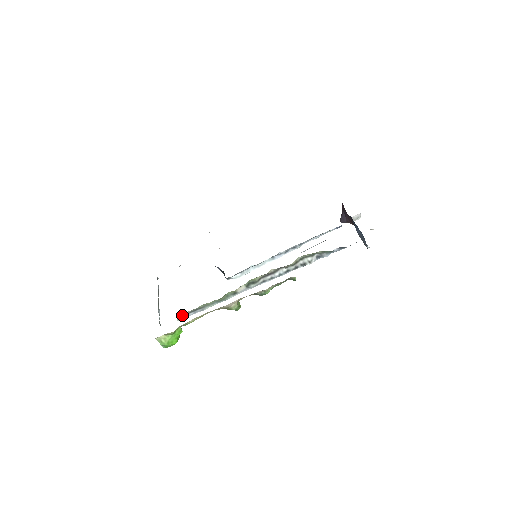
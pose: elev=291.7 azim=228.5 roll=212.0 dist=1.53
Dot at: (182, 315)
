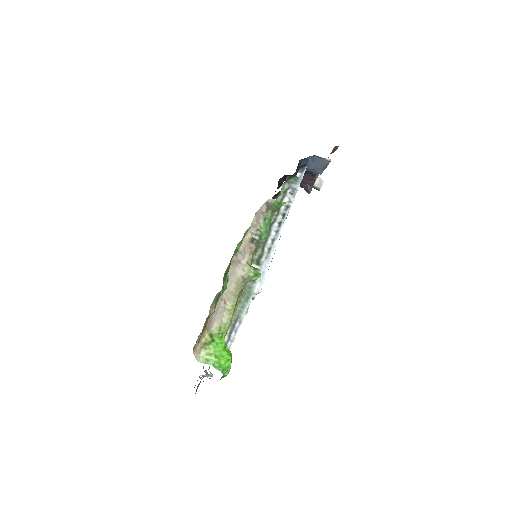
Dot at: occluded
